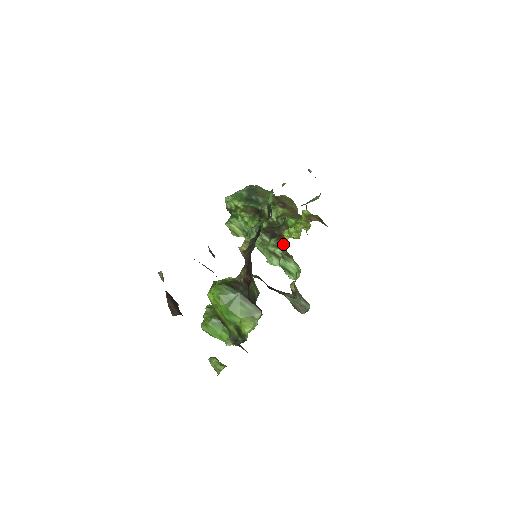
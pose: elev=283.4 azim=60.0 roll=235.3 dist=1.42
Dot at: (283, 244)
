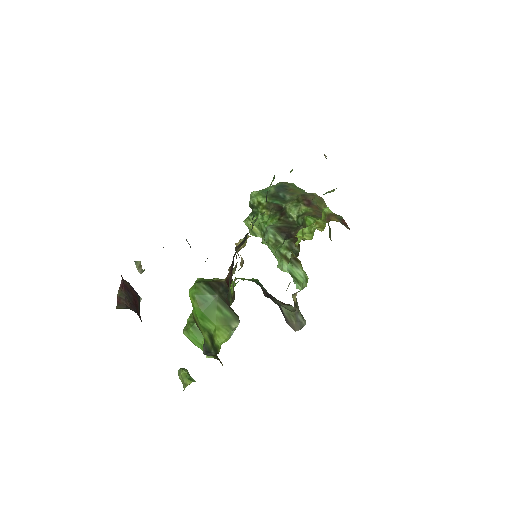
Dot at: (295, 246)
